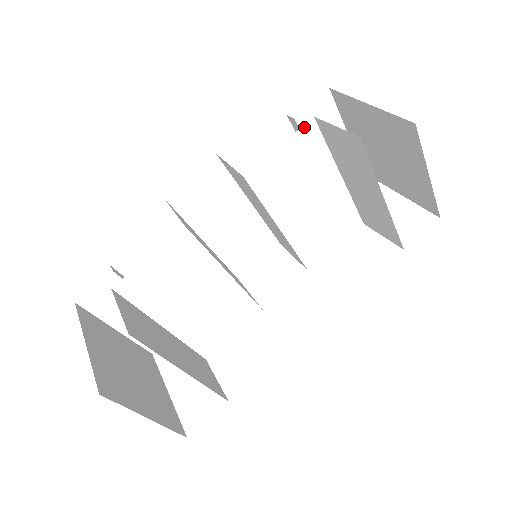
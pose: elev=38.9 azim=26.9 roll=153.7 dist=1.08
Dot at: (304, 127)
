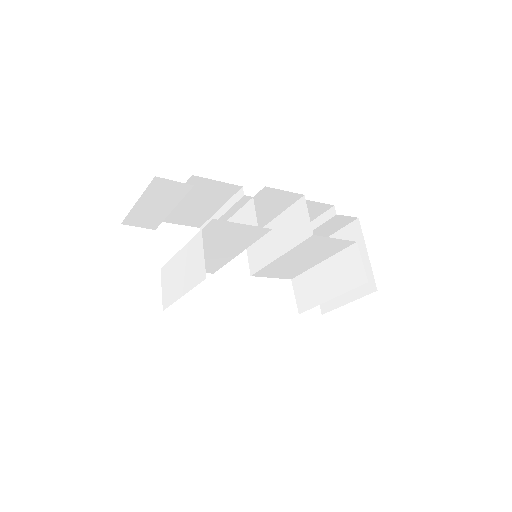
Dot at: (350, 241)
